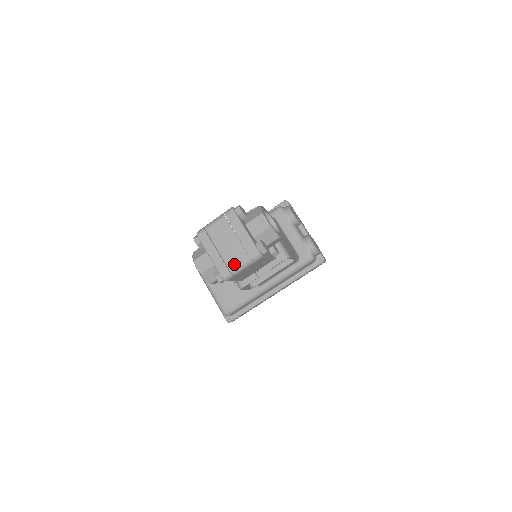
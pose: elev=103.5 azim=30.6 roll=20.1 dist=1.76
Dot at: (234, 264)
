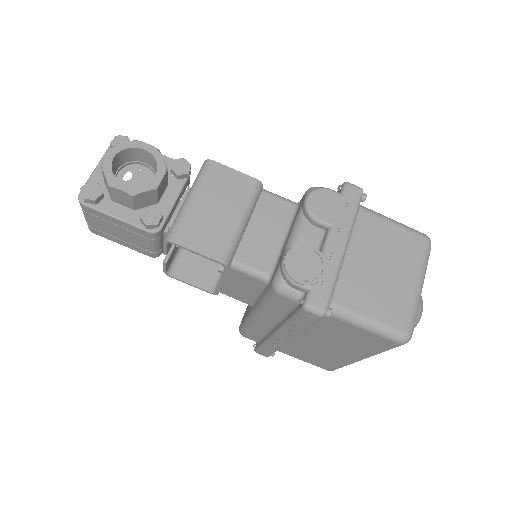
Dot at: occluded
